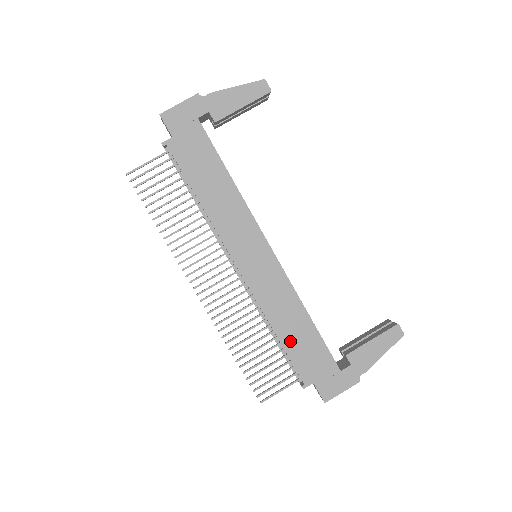
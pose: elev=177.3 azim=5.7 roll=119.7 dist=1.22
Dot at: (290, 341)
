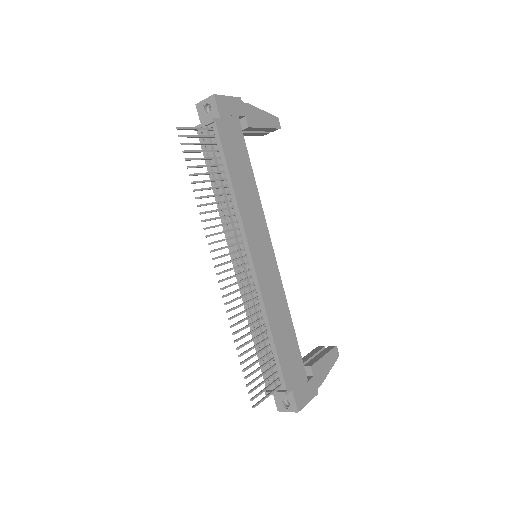
Dot at: (280, 343)
